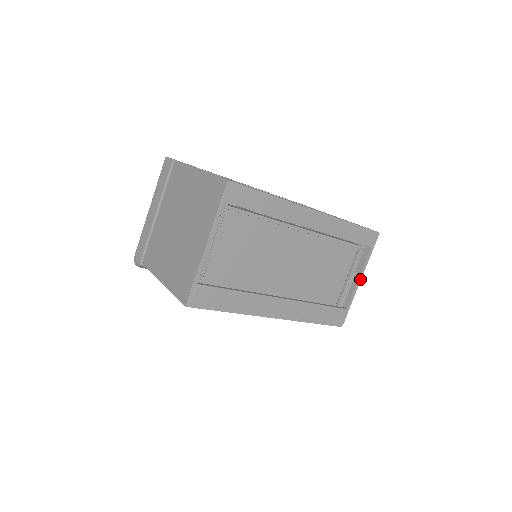
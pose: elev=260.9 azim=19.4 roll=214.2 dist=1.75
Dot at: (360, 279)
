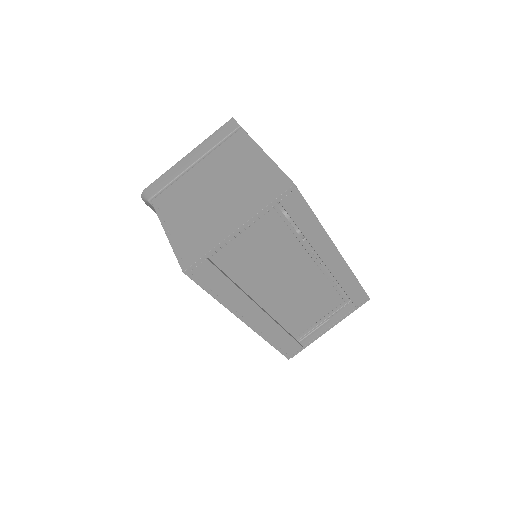
Dot at: (330, 328)
